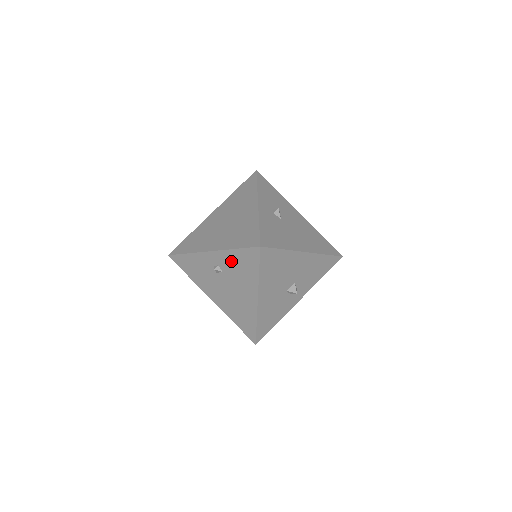
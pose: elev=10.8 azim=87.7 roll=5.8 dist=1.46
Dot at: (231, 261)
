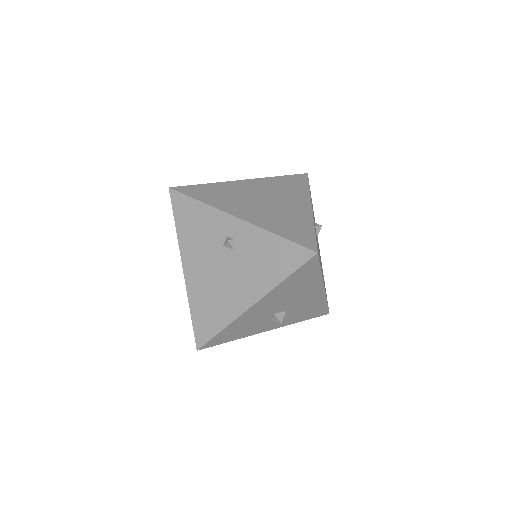
Dot at: (259, 245)
